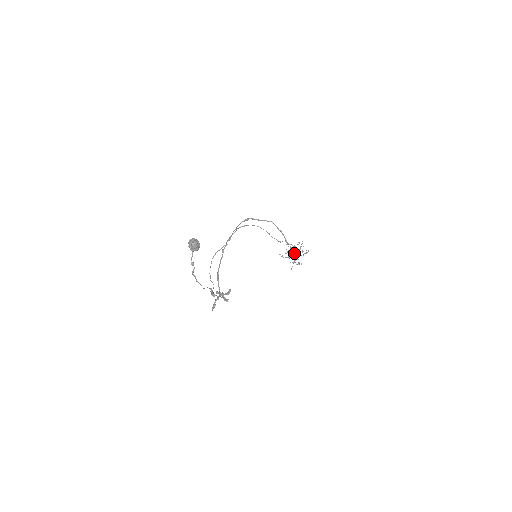
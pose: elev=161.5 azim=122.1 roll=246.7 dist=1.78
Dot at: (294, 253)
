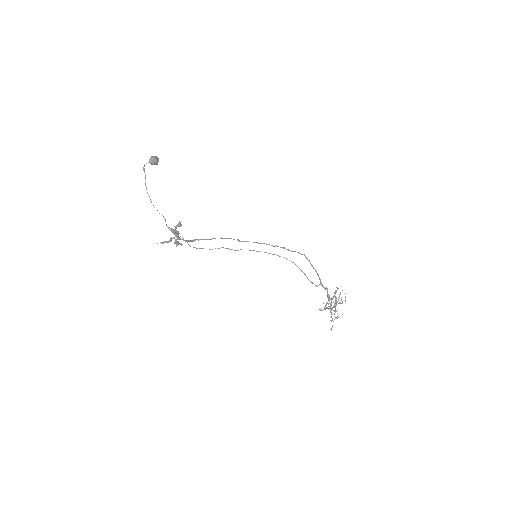
Dot at: (335, 308)
